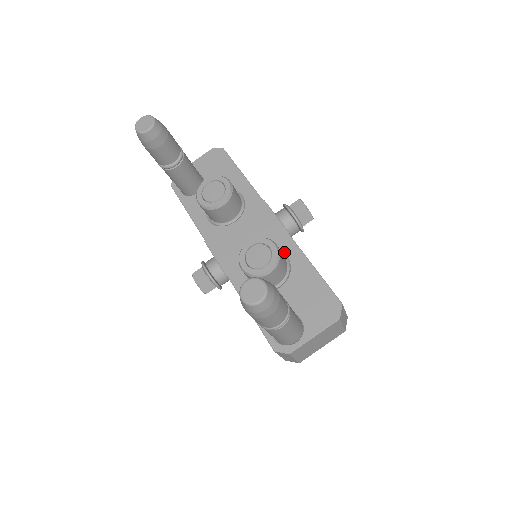
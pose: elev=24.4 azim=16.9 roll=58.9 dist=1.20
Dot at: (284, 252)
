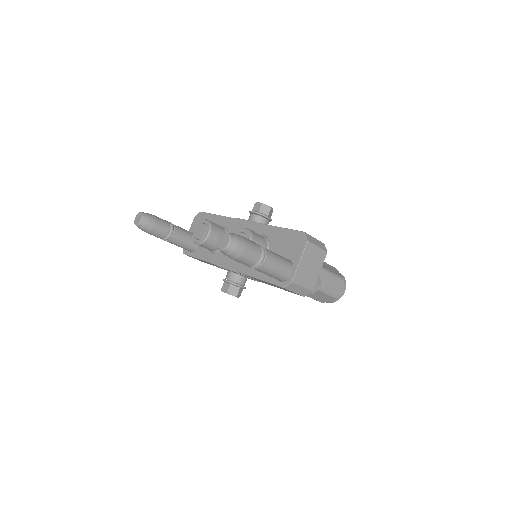
Dot at: (260, 234)
